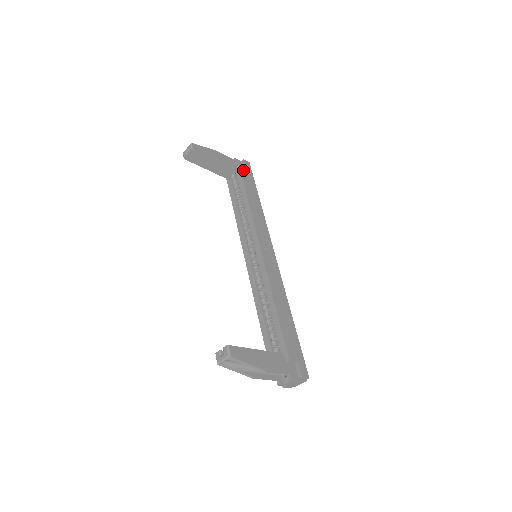
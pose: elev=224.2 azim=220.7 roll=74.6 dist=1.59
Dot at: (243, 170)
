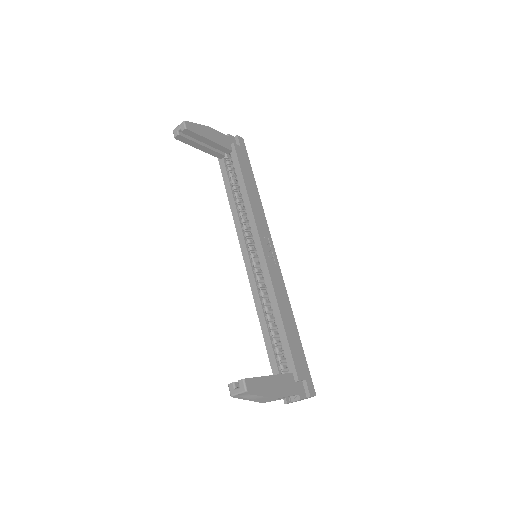
Dot at: (238, 150)
